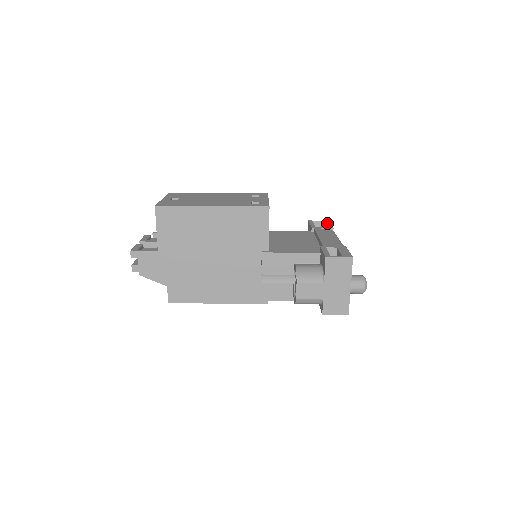
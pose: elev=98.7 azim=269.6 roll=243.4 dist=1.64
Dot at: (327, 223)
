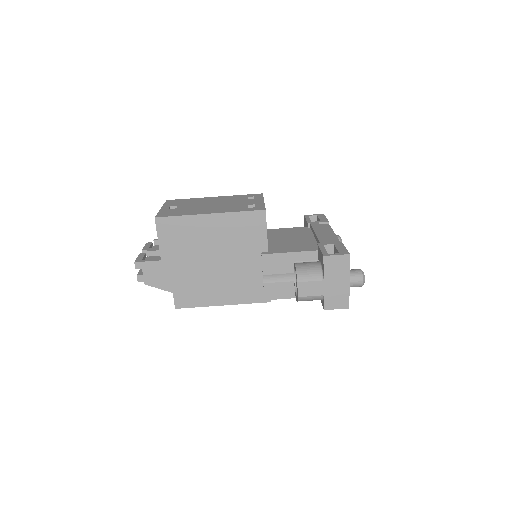
Dot at: (322, 217)
